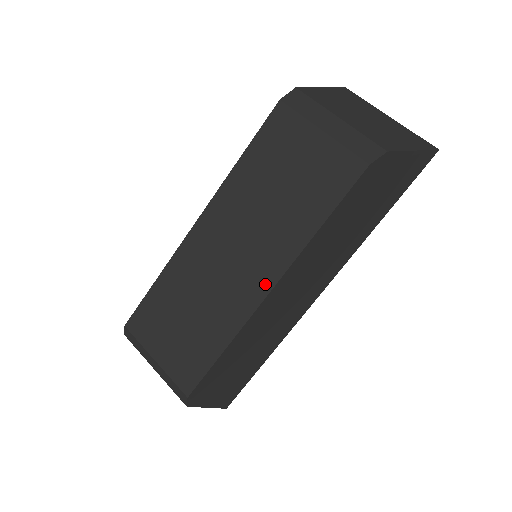
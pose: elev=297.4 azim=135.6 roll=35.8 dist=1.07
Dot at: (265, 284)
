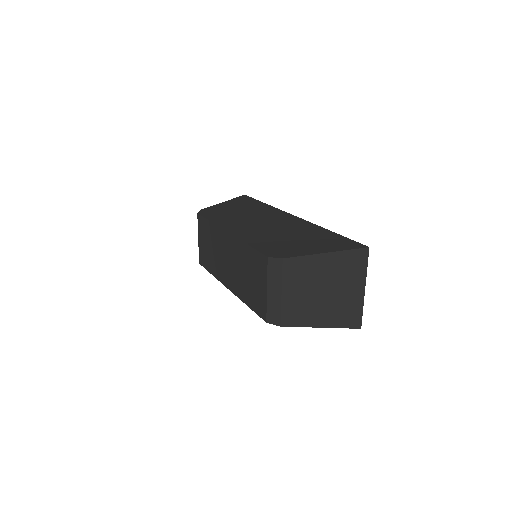
Dot at: (228, 285)
